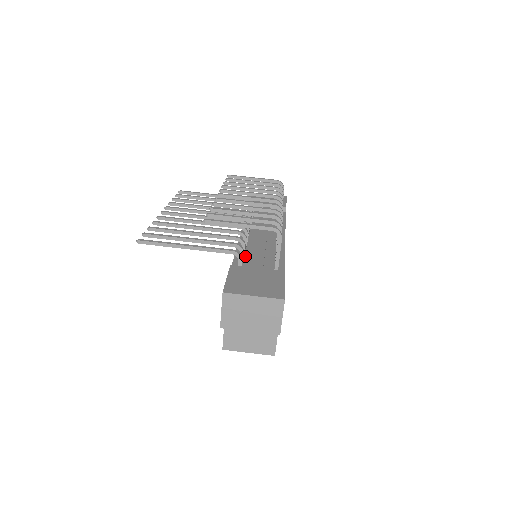
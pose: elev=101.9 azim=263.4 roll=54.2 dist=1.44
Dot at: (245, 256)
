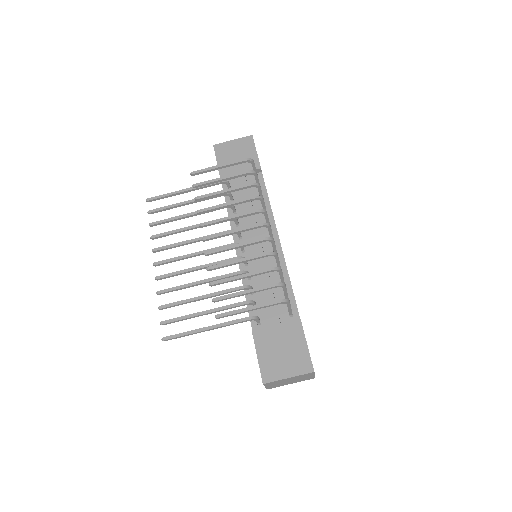
Dot at: (255, 297)
